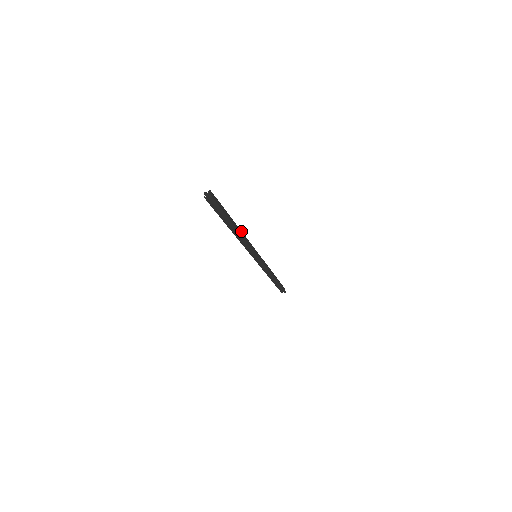
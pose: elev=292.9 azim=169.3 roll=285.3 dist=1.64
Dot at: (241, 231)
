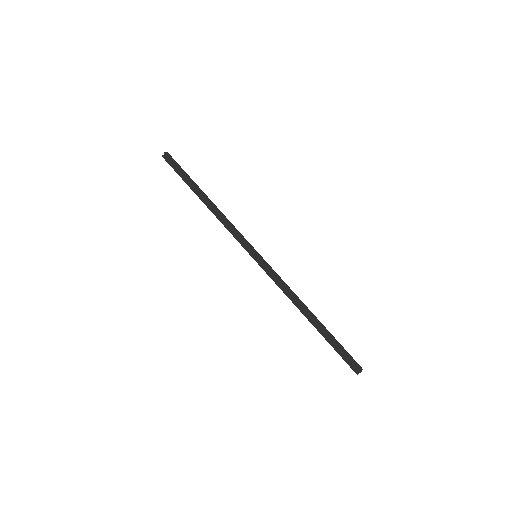
Dot at: (218, 209)
